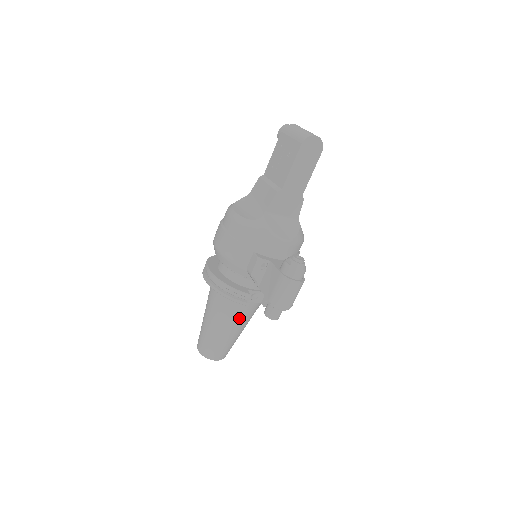
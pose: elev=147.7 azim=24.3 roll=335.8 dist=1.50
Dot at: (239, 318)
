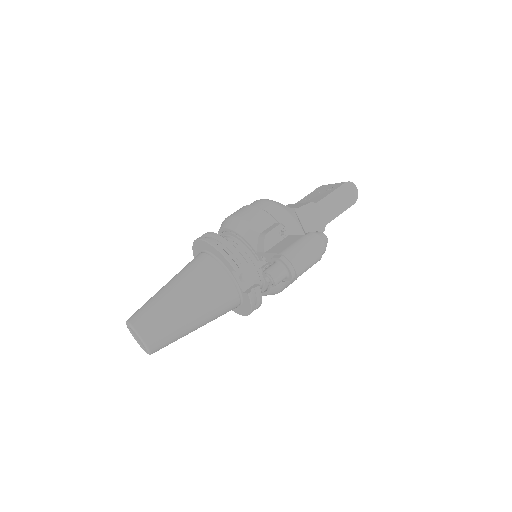
Dot at: (211, 295)
